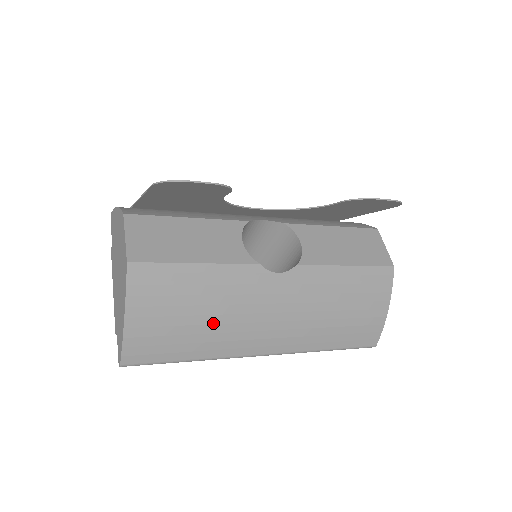
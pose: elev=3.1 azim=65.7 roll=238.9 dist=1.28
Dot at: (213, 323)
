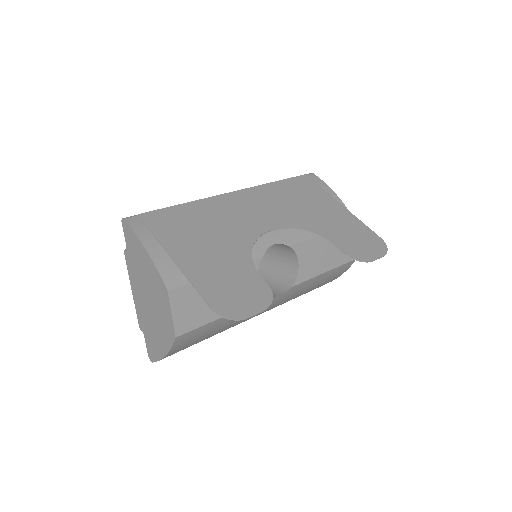
Dot at: occluded
